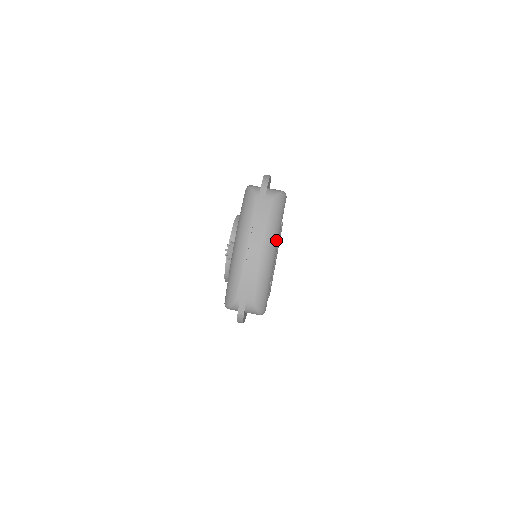
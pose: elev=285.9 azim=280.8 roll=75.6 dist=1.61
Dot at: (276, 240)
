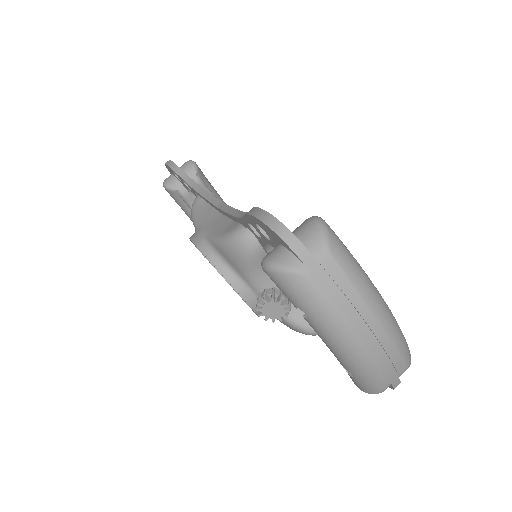
Dot at: (376, 289)
